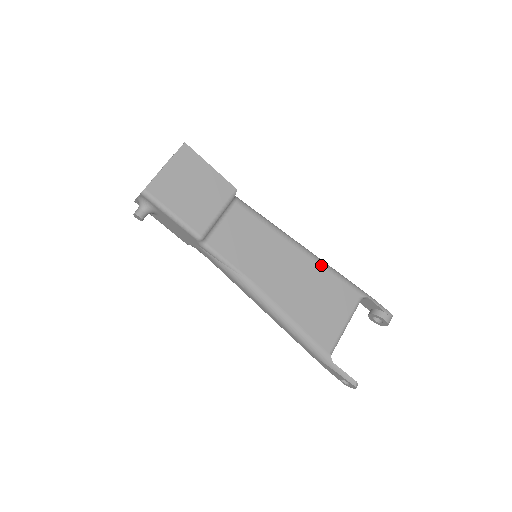
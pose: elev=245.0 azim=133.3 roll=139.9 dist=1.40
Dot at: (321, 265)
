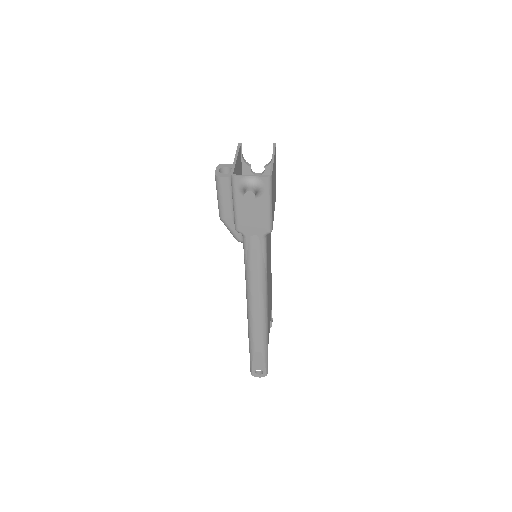
Dot at: (271, 274)
